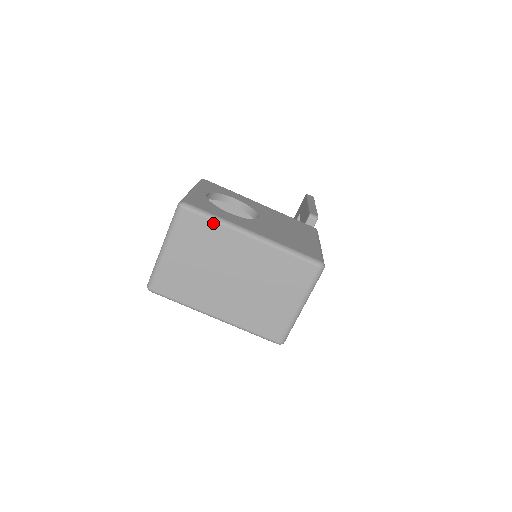
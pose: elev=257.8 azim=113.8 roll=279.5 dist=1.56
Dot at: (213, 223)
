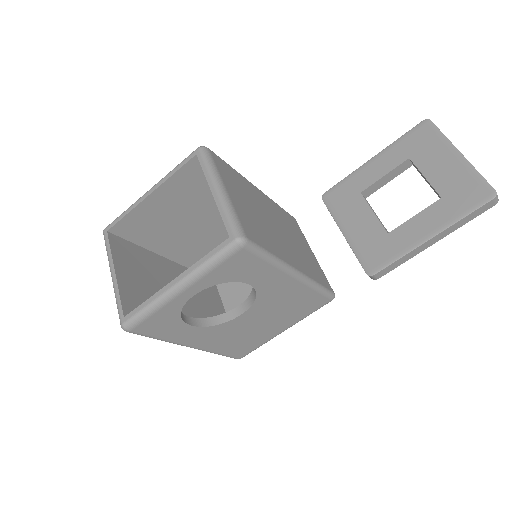
Dot at: occluded
